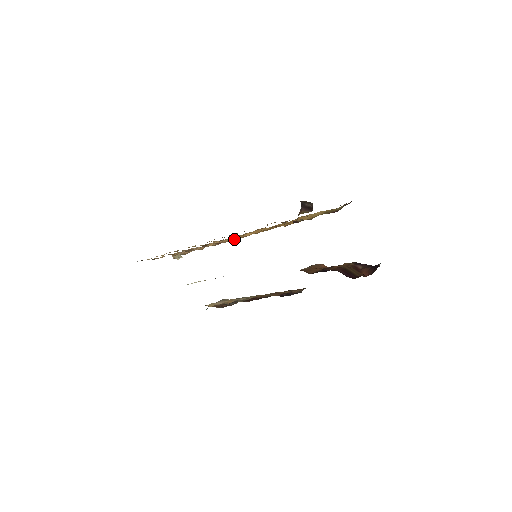
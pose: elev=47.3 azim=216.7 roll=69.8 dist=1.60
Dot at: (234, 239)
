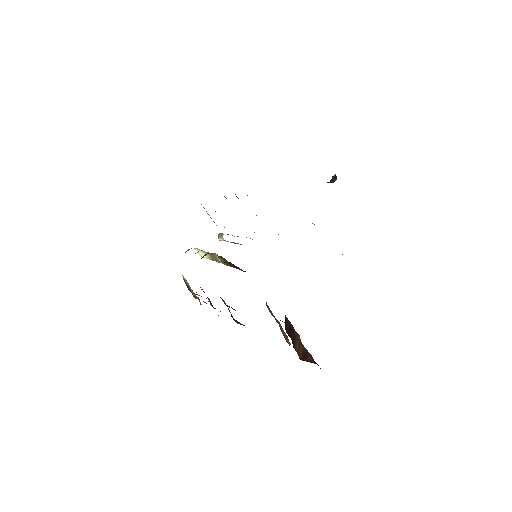
Dot at: occluded
